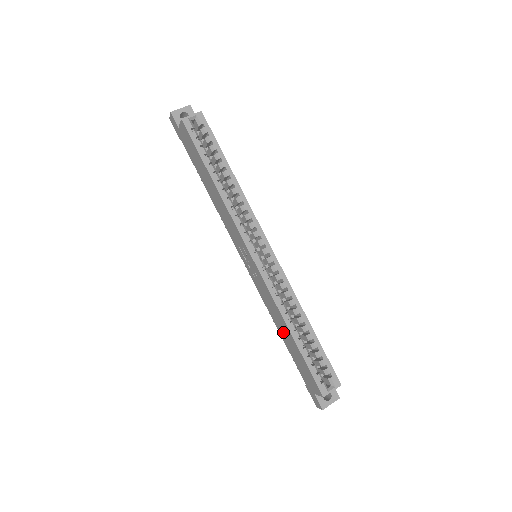
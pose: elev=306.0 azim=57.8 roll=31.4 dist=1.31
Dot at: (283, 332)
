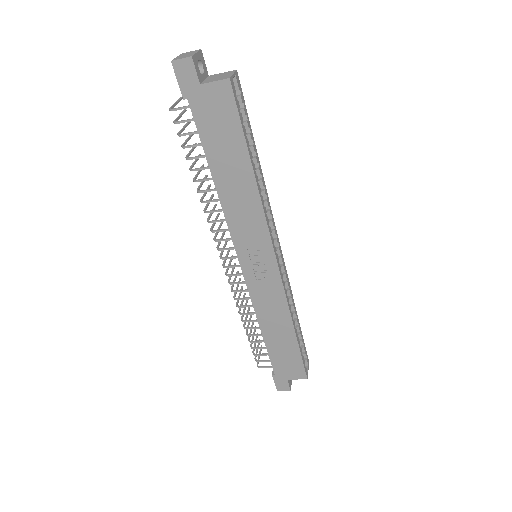
Dot at: (274, 331)
